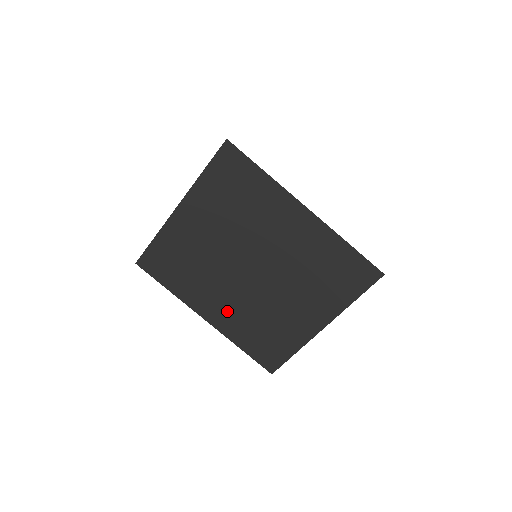
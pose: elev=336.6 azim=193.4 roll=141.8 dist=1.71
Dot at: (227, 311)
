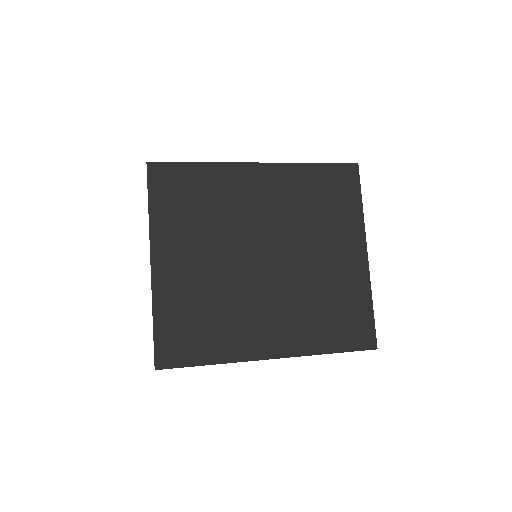
Dot at: (283, 325)
